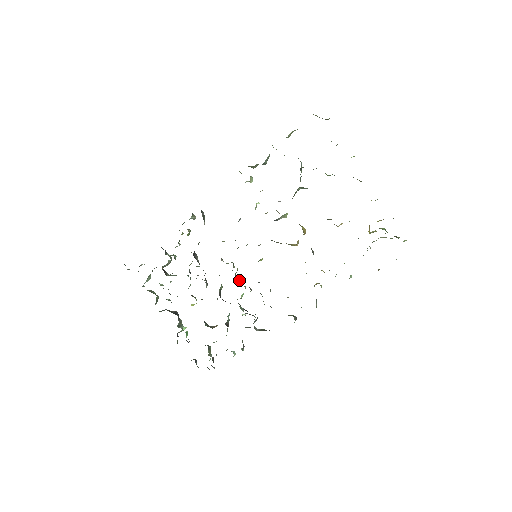
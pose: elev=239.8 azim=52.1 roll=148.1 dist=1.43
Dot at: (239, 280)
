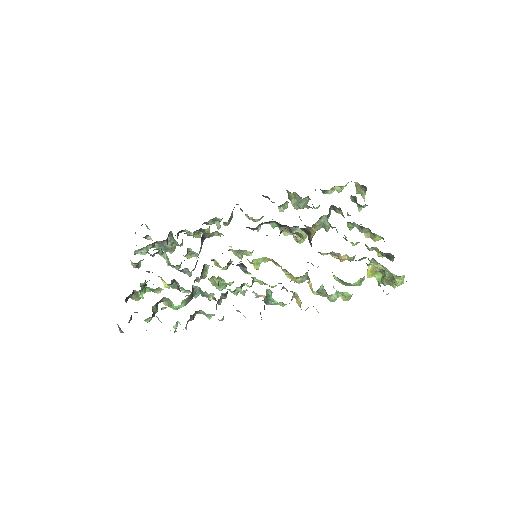
Dot at: occluded
